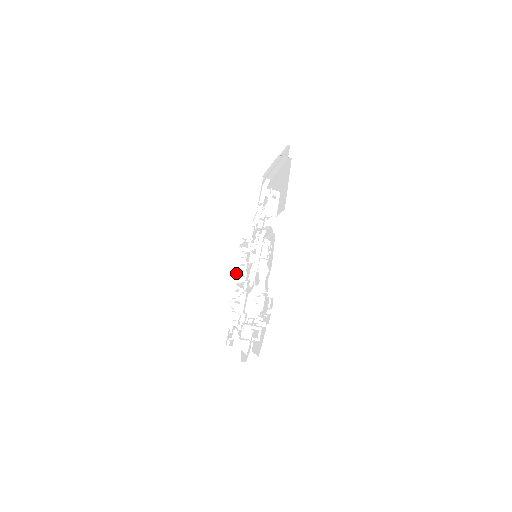
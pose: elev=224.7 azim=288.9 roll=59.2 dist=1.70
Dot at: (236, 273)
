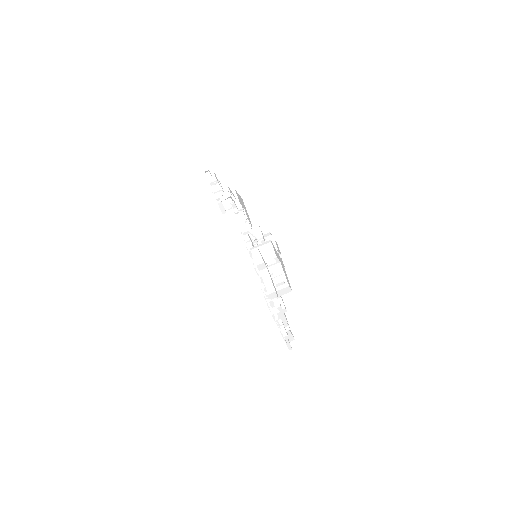
Dot at: occluded
